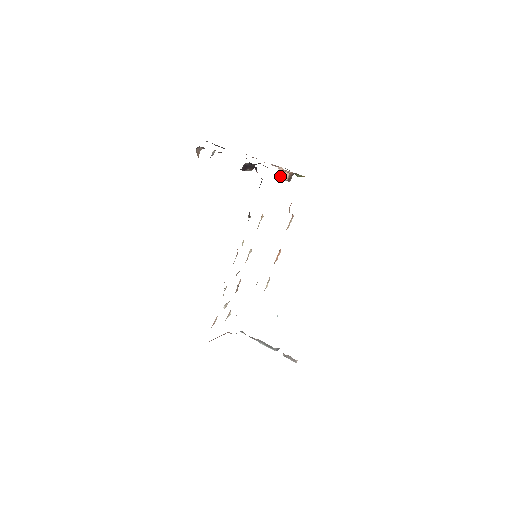
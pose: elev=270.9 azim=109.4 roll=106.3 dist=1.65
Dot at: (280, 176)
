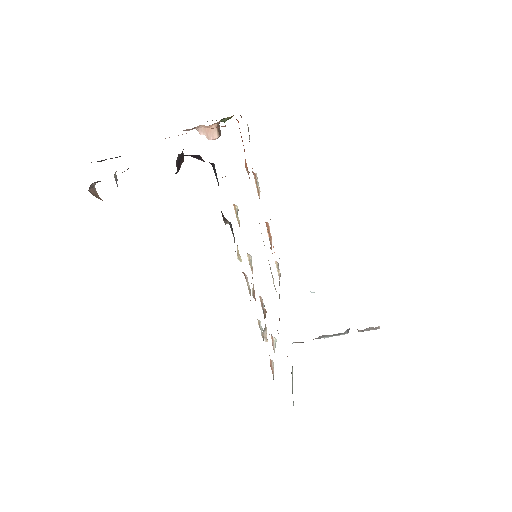
Dot at: (206, 137)
